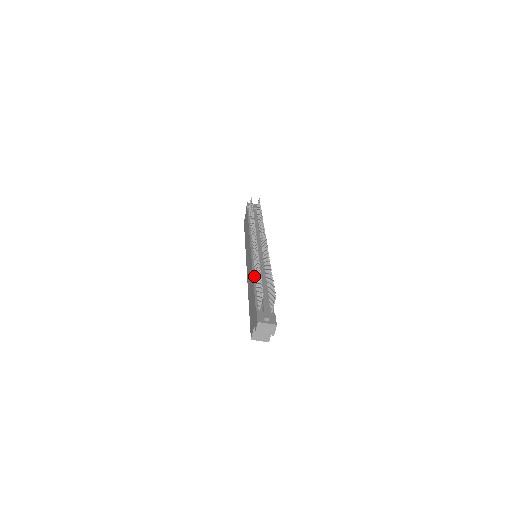
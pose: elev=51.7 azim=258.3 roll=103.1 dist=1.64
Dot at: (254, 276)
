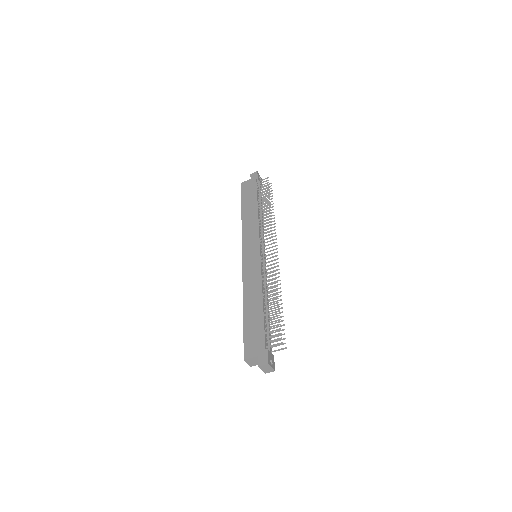
Dot at: (263, 296)
